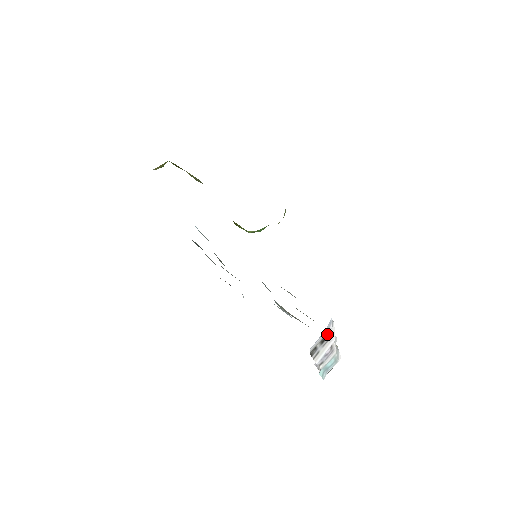
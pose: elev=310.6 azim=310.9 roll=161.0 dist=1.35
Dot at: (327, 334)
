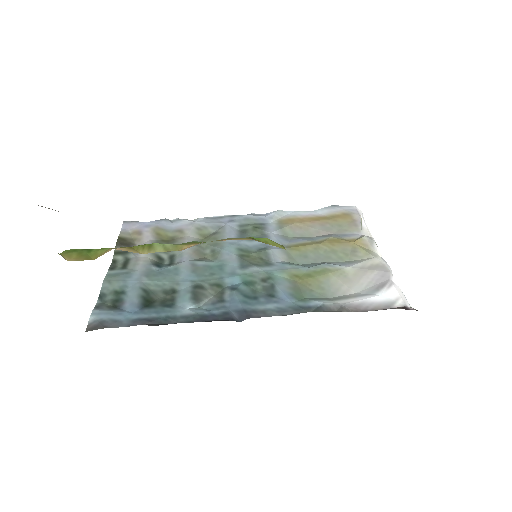
Dot at: occluded
